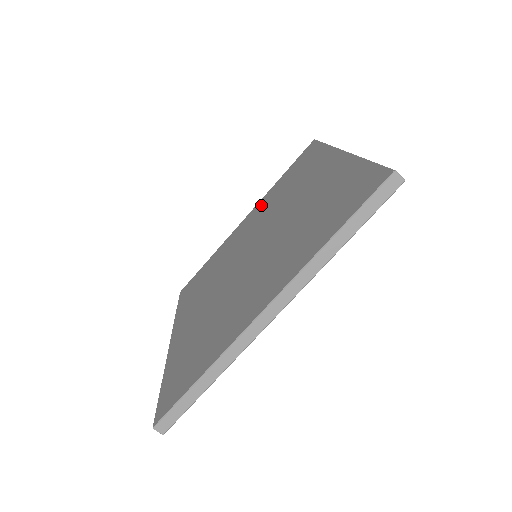
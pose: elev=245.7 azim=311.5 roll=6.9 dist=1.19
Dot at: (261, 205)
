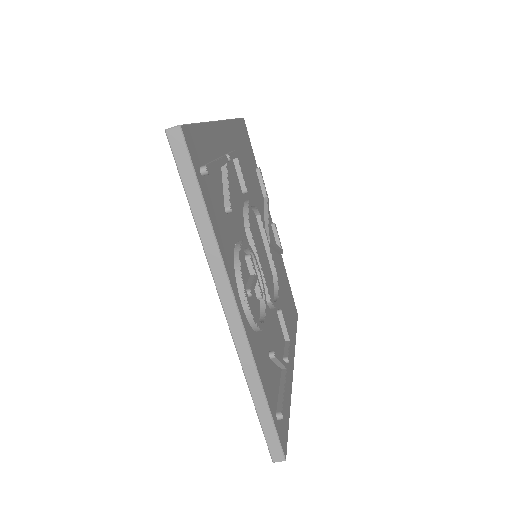
Dot at: occluded
